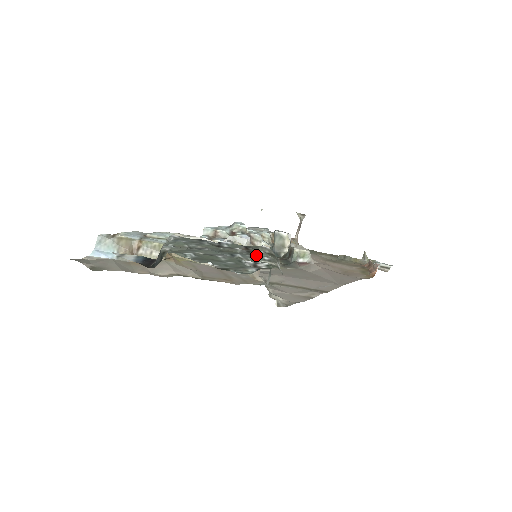
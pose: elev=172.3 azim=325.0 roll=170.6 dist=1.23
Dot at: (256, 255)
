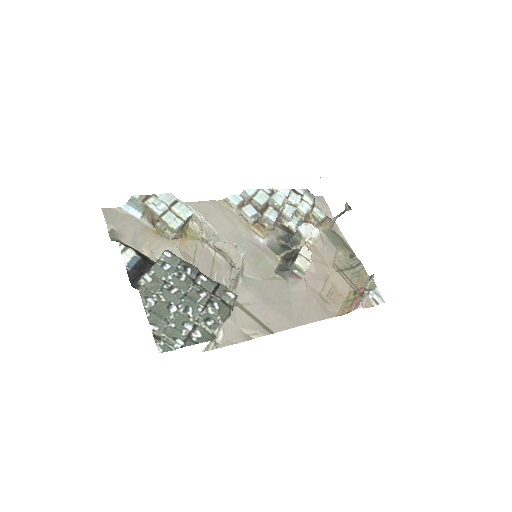
Dot at: (209, 311)
